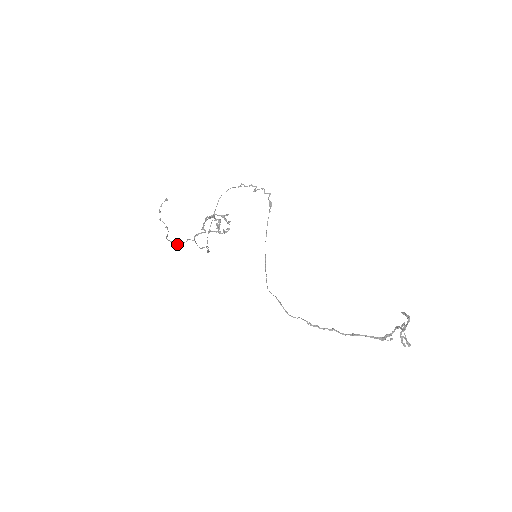
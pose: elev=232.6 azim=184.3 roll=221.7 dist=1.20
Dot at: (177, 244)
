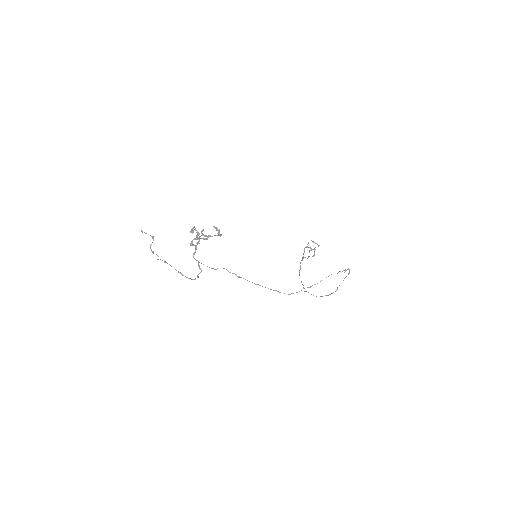
Dot at: (198, 277)
